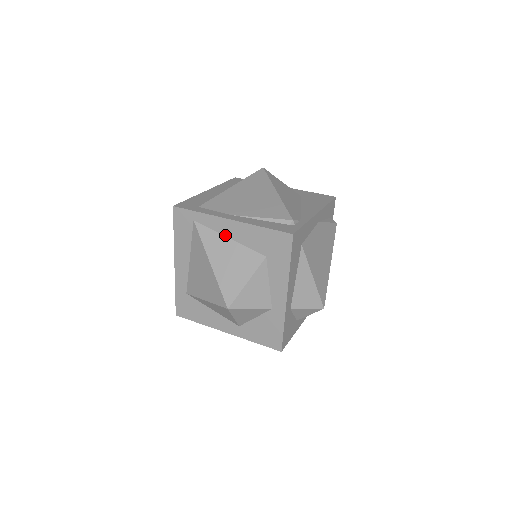
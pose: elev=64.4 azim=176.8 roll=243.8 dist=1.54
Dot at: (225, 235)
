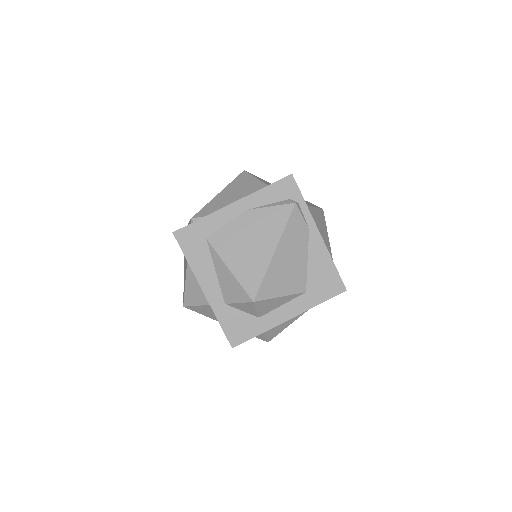
Dot at: occluded
